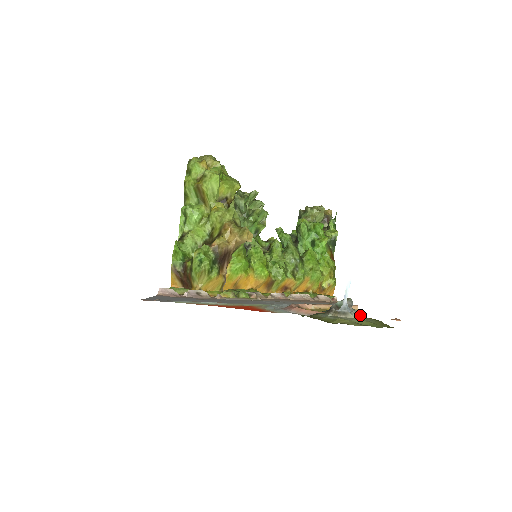
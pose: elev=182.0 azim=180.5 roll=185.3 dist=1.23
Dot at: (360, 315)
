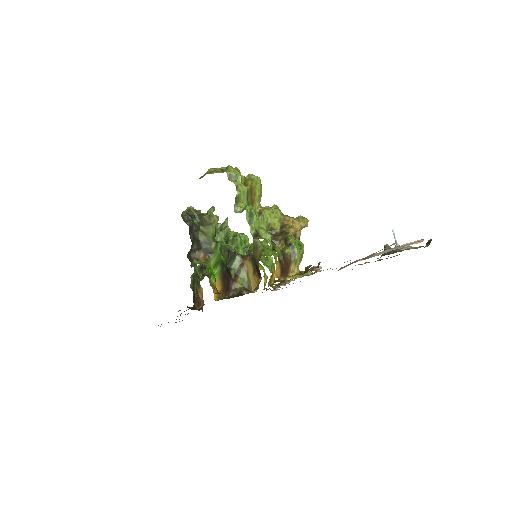
Dot at: occluded
